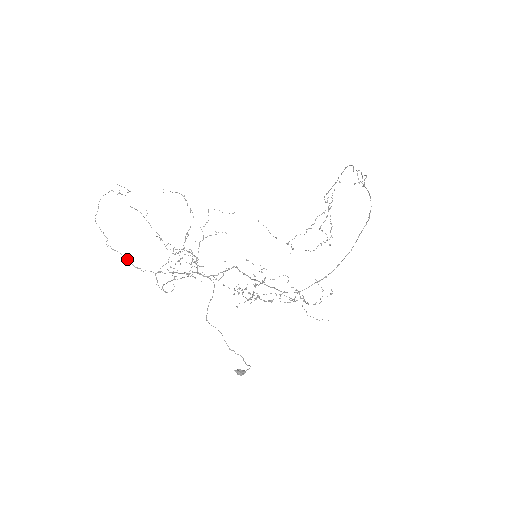
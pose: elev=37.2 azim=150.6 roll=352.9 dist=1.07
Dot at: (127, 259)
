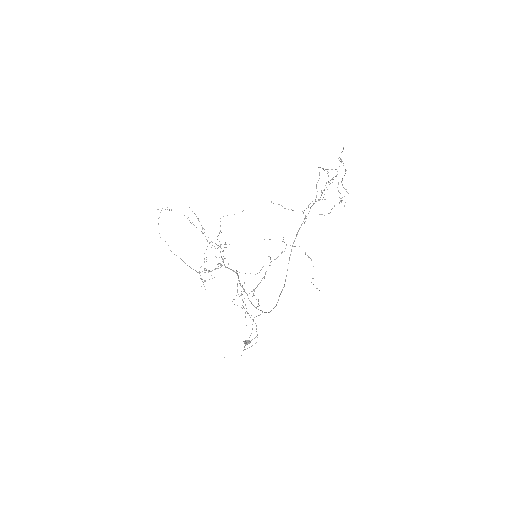
Dot at: (183, 261)
